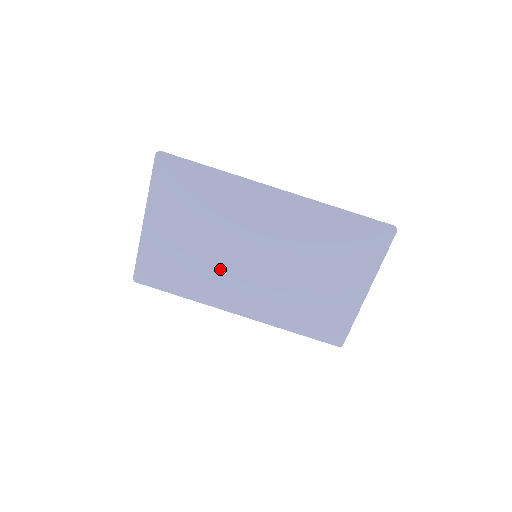
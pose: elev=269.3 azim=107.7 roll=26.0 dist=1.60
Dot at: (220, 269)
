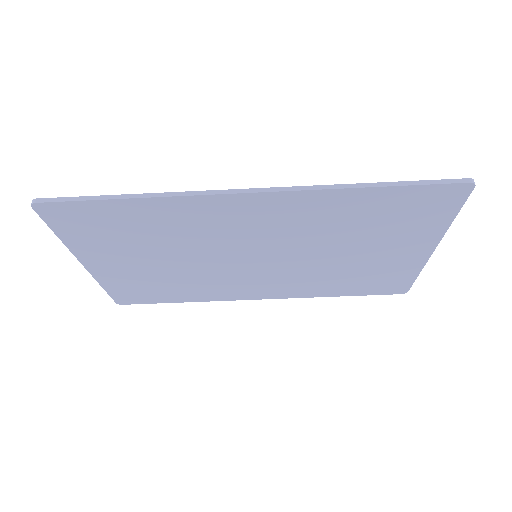
Dot at: (215, 276)
